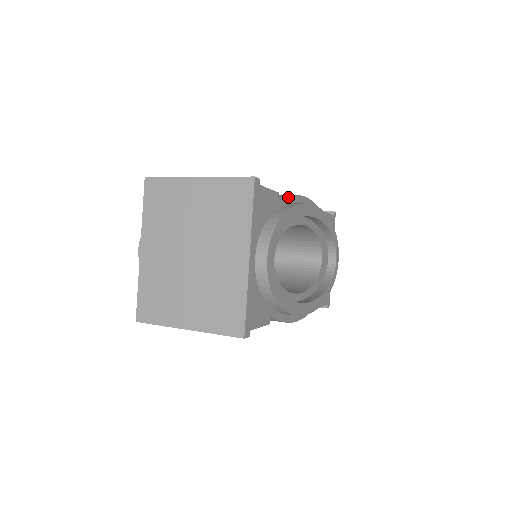
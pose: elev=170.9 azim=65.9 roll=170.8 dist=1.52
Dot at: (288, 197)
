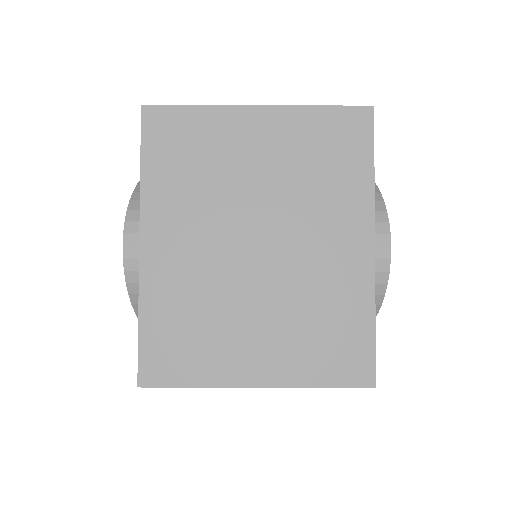
Dot at: occluded
